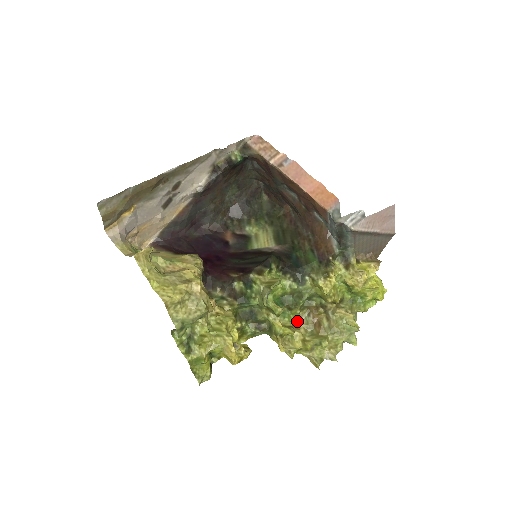
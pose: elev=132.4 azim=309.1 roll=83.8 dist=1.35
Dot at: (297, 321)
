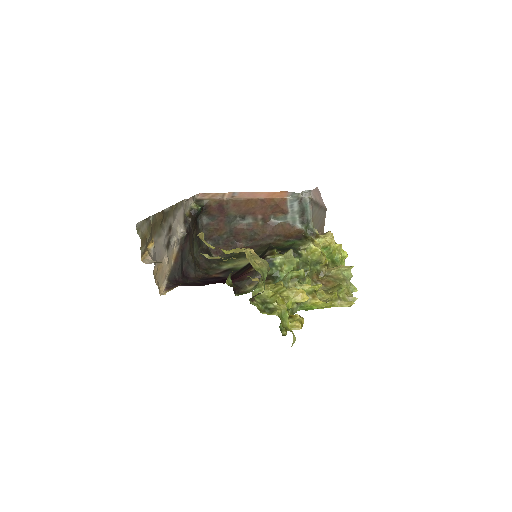
Dot at: occluded
